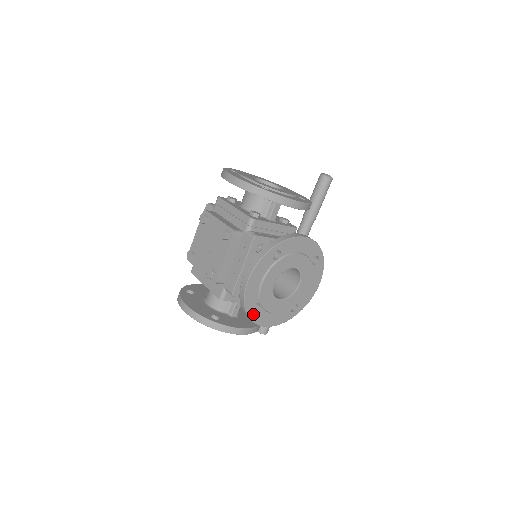
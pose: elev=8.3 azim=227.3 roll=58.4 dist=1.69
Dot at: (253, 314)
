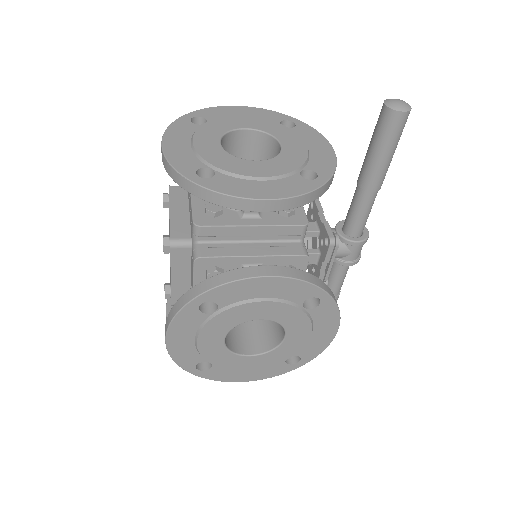
Dot at: (205, 372)
